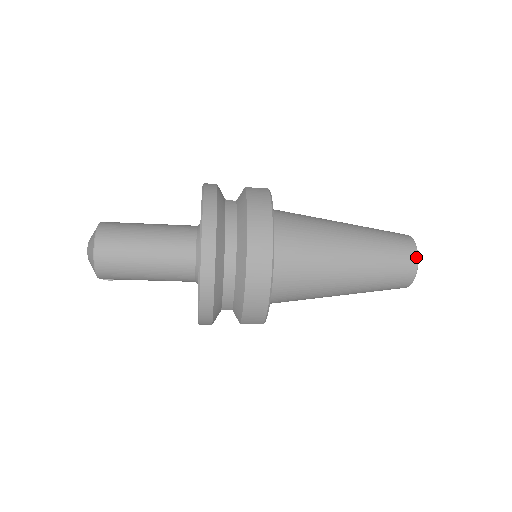
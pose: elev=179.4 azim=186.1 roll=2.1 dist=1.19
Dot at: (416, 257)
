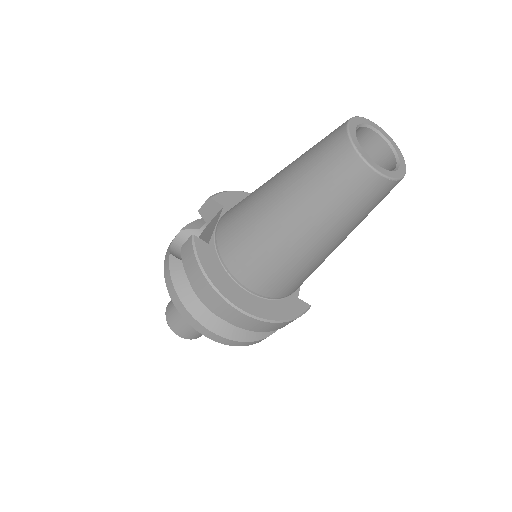
Dot at: (368, 169)
